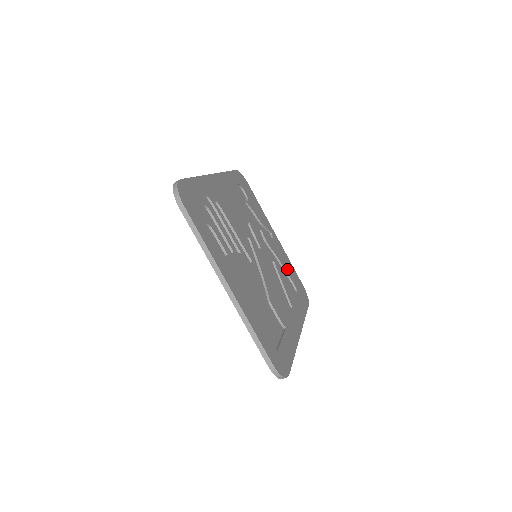
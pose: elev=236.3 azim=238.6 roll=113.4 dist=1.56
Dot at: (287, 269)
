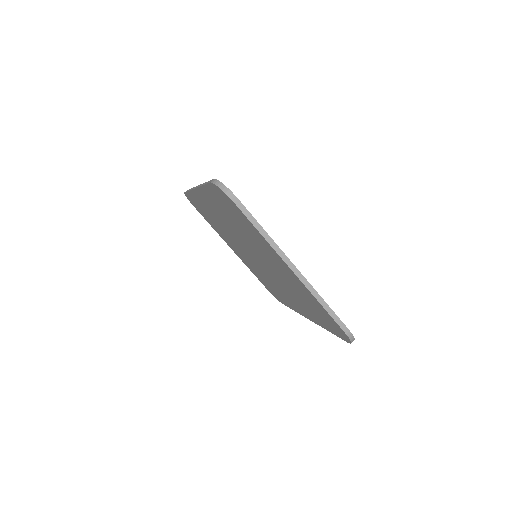
Dot at: occluded
